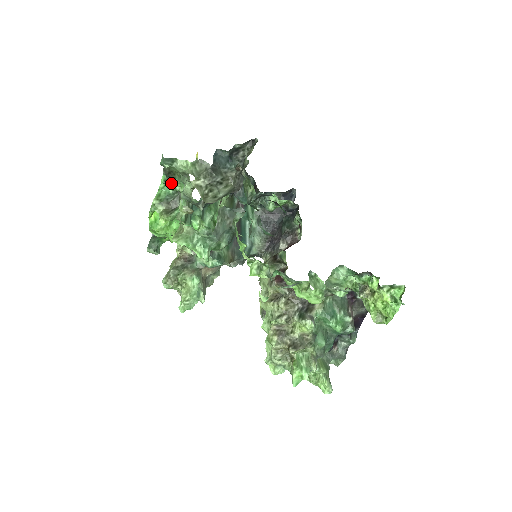
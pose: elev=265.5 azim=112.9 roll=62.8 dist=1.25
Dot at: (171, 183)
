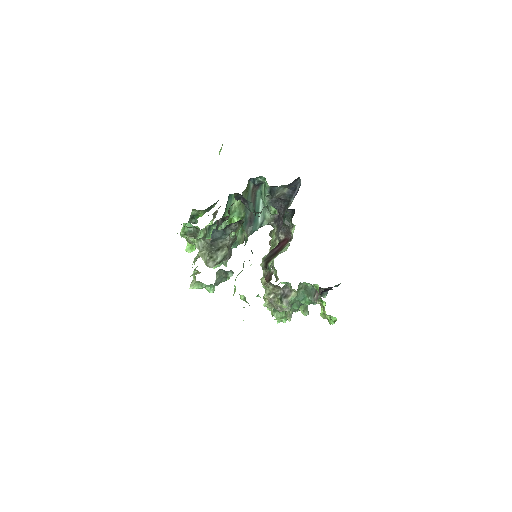
Dot at: occluded
